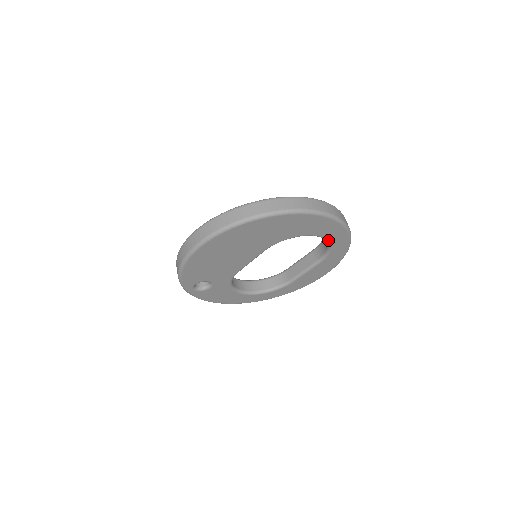
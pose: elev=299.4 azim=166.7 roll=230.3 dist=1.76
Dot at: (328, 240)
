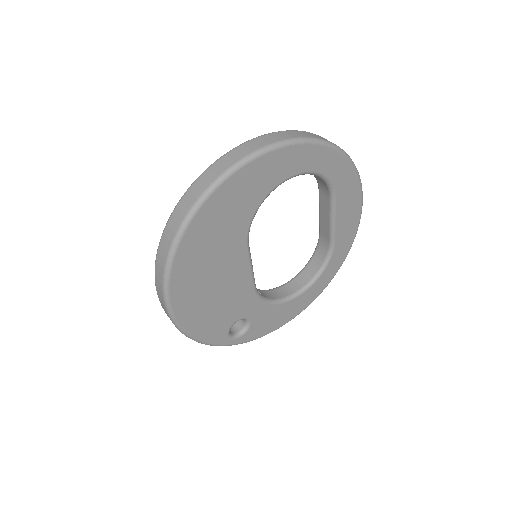
Dot at: (305, 172)
